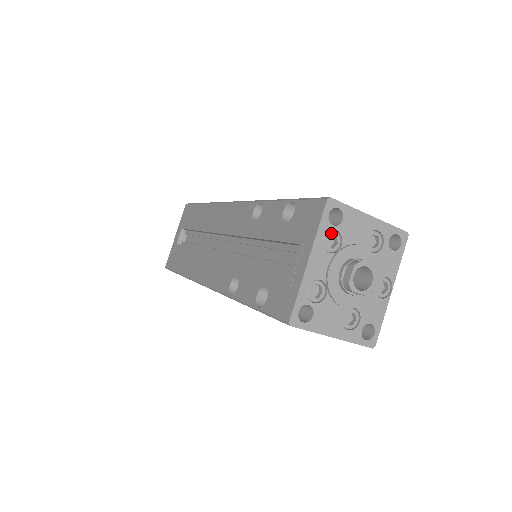
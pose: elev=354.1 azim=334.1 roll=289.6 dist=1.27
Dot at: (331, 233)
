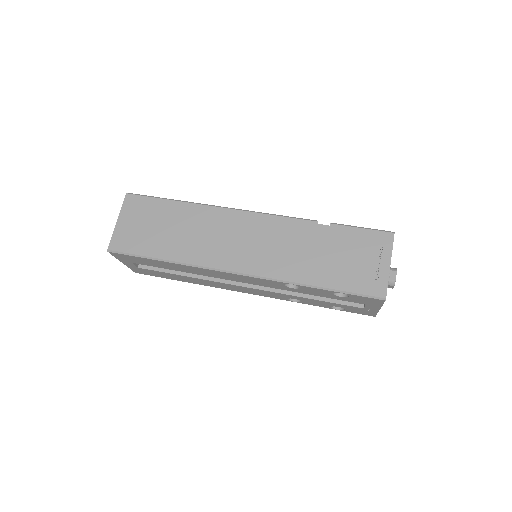
Dot at: occluded
